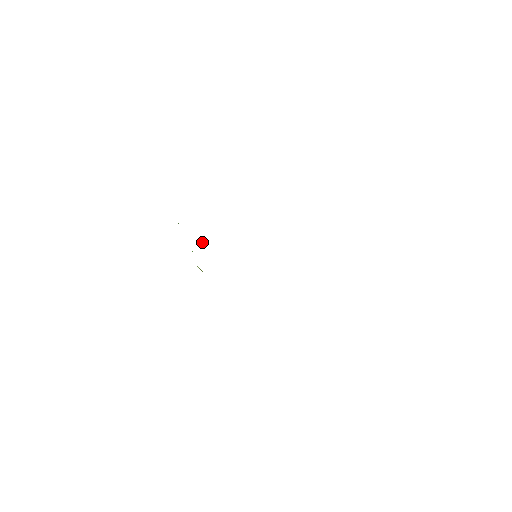
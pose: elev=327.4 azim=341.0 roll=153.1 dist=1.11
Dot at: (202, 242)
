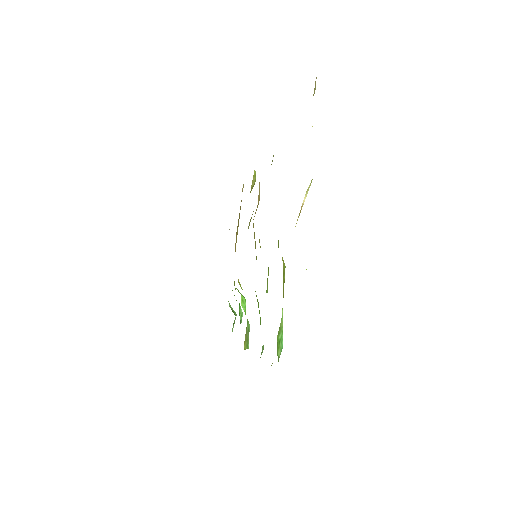
Dot at: (243, 301)
